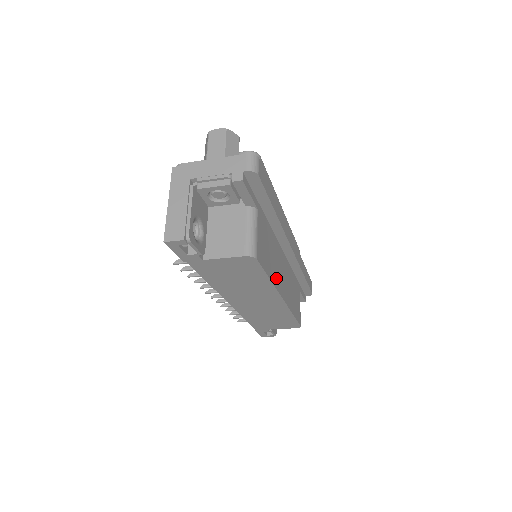
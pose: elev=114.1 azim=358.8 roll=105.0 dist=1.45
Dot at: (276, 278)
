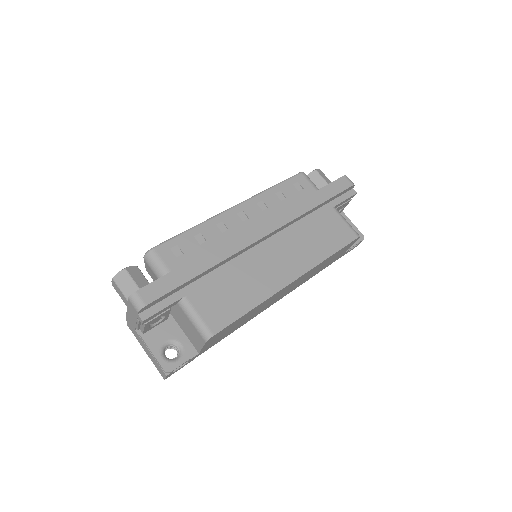
Dot at: (265, 288)
